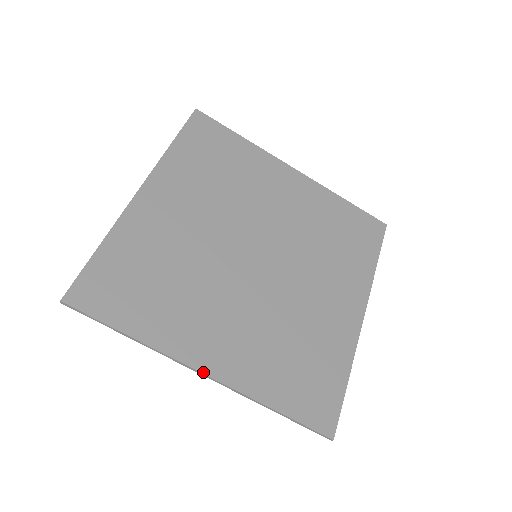
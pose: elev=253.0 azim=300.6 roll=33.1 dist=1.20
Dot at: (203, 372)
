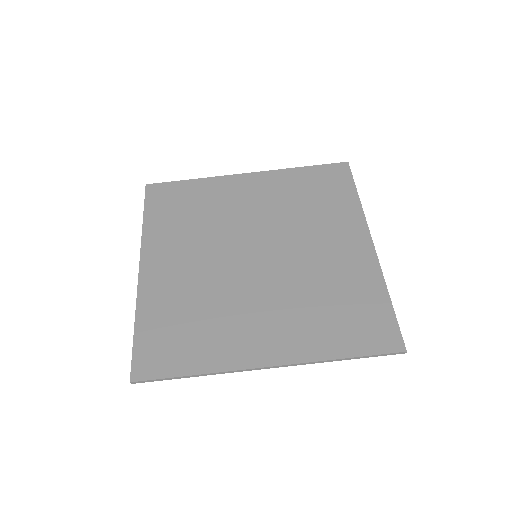
Dot at: (266, 366)
